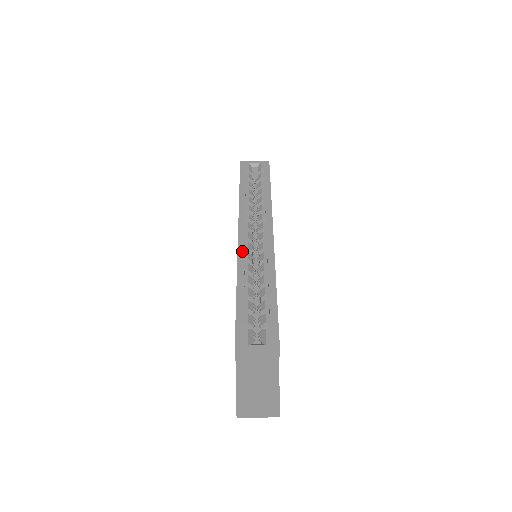
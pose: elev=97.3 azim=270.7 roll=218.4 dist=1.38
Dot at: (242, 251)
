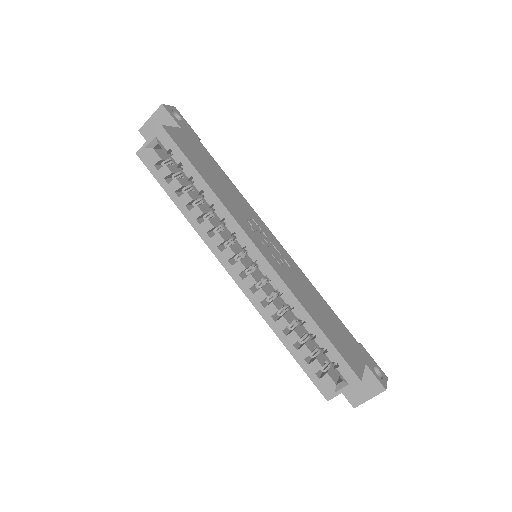
Dot at: (250, 294)
